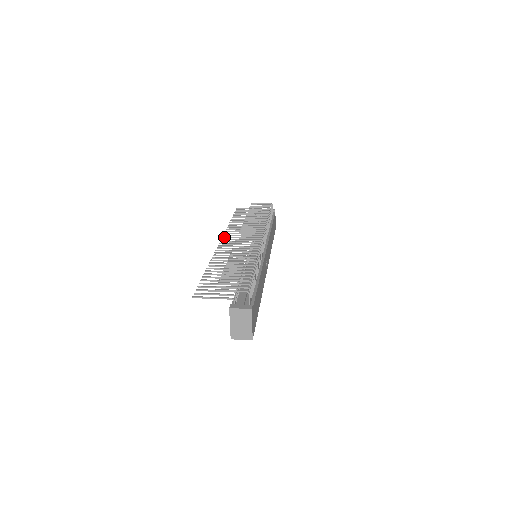
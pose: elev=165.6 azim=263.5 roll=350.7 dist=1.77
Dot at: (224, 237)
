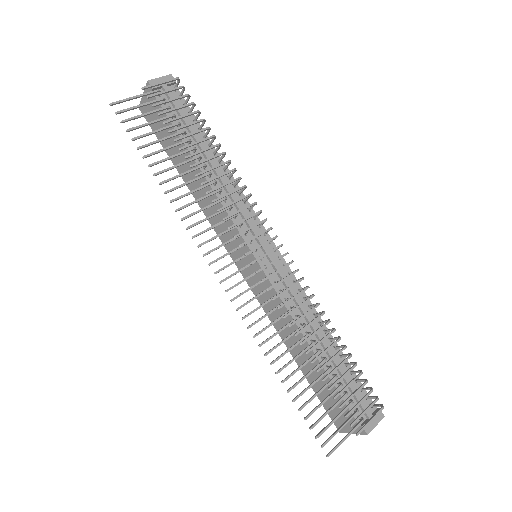
Dot at: (207, 254)
